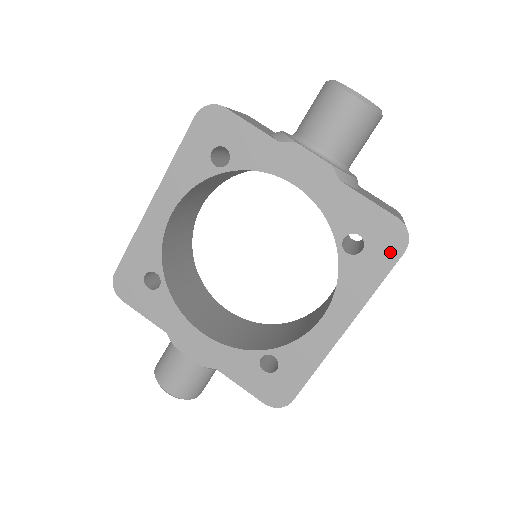
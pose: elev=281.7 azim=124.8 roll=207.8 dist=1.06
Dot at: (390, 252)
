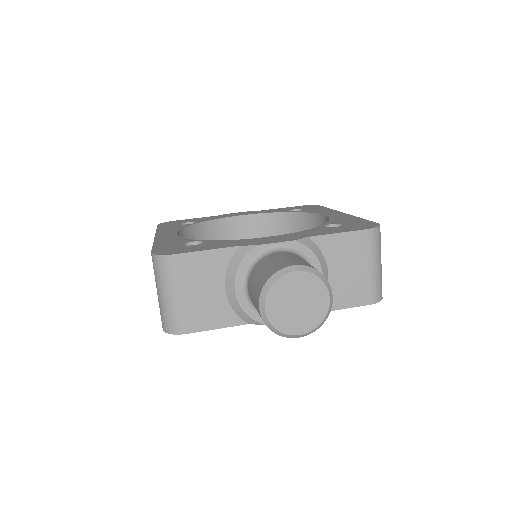
Dot at: (315, 207)
